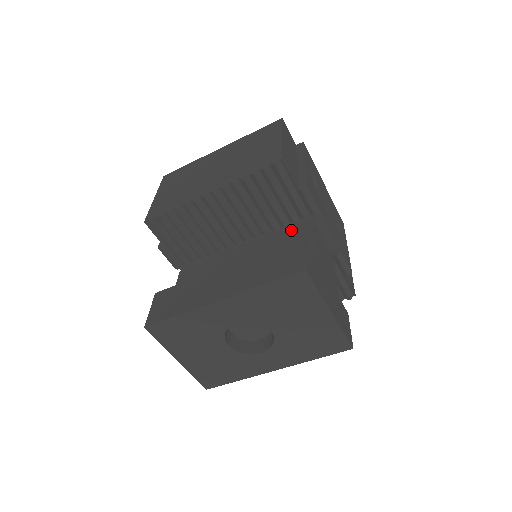
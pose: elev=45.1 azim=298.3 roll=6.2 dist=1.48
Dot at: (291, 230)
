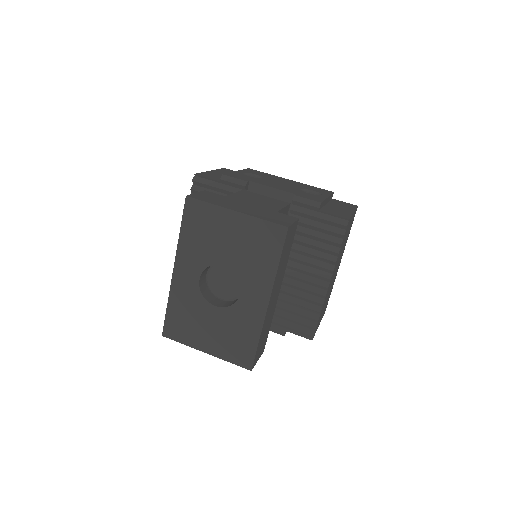
Dot at: occluded
